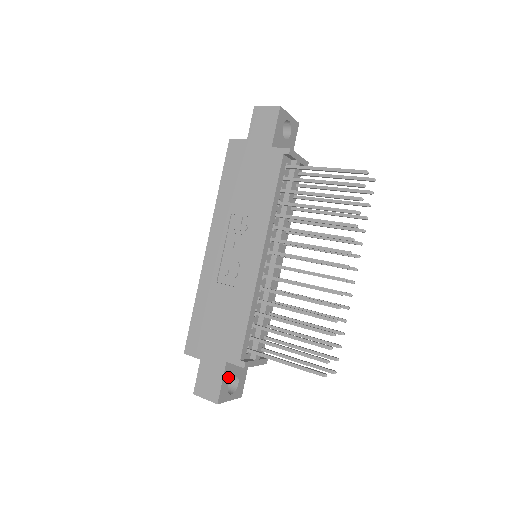
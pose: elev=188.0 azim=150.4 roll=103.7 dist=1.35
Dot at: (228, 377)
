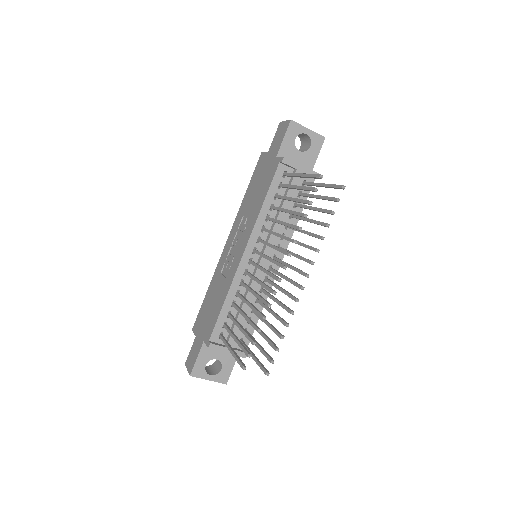
Dot at: (206, 356)
